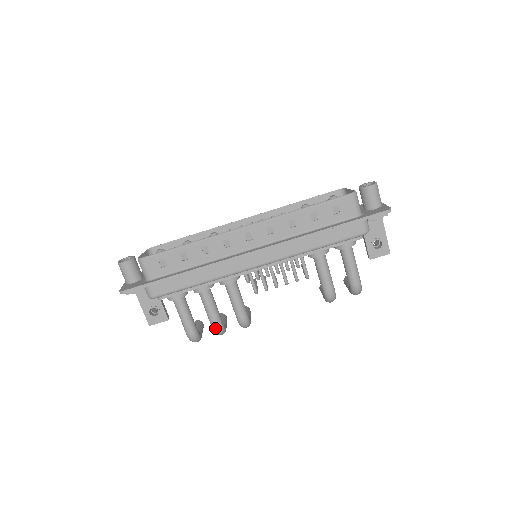
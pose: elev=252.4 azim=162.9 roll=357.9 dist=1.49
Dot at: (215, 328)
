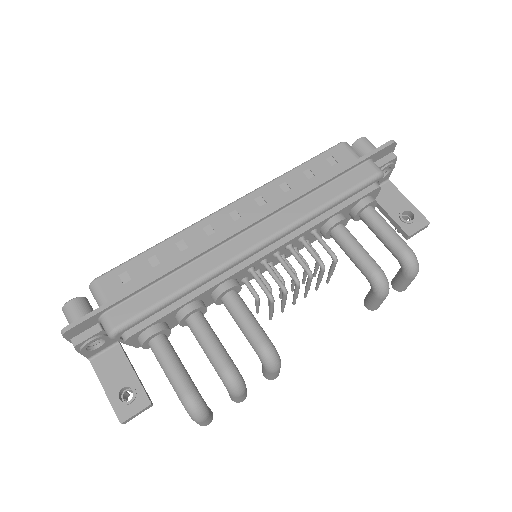
Dot at: (224, 372)
